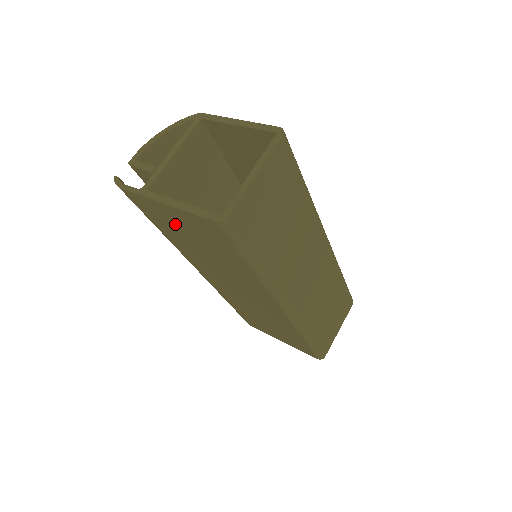
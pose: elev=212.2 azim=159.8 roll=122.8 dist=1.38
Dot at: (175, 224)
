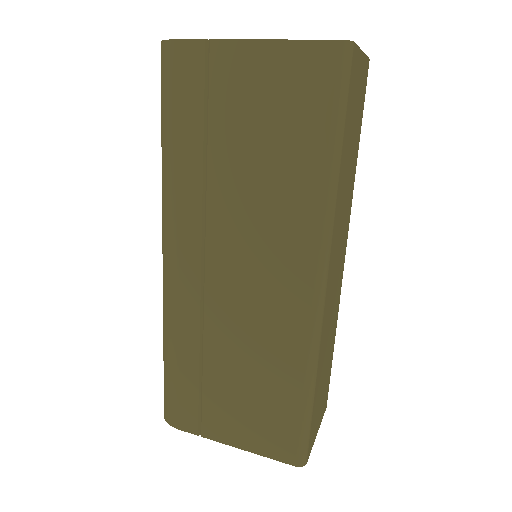
Dot at: (234, 97)
